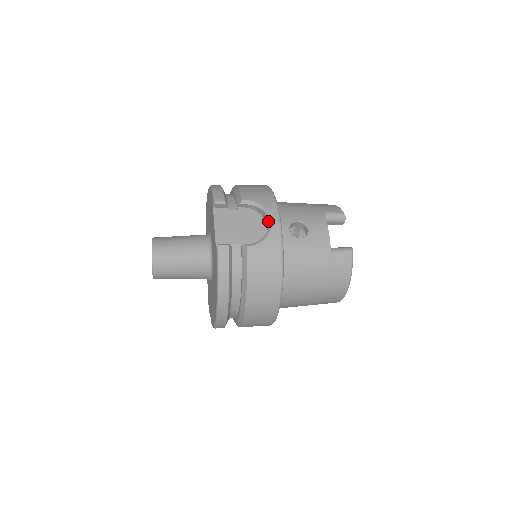
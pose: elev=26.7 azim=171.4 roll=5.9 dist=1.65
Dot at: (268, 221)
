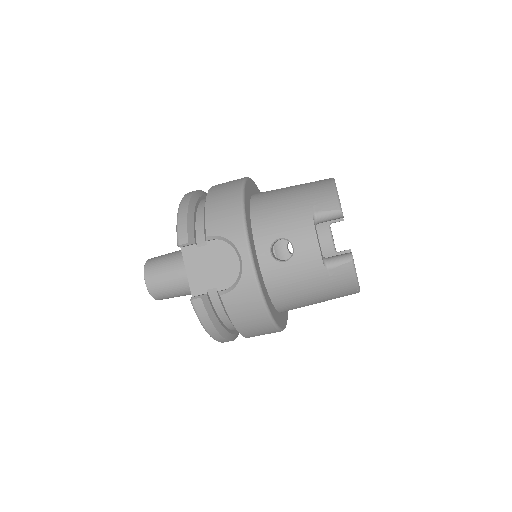
Dot at: (239, 259)
